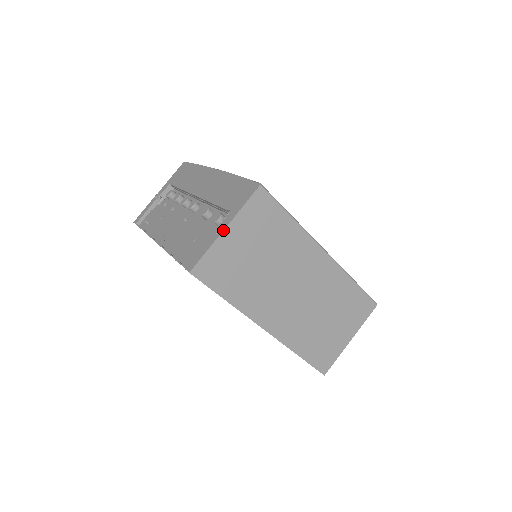
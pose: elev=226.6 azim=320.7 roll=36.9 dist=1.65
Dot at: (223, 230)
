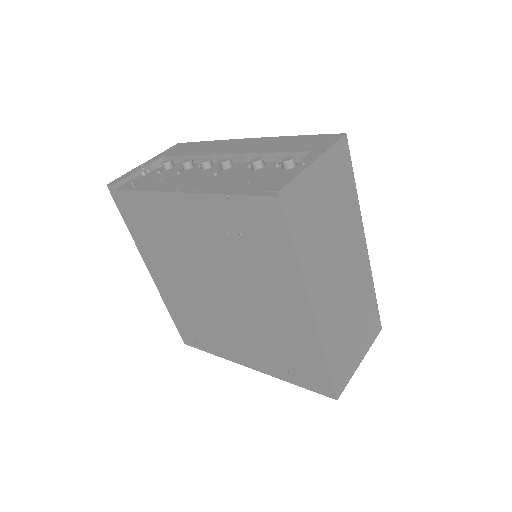
Dot at: (313, 161)
